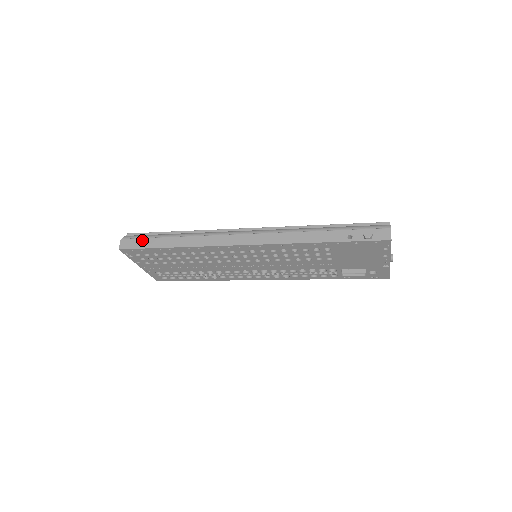
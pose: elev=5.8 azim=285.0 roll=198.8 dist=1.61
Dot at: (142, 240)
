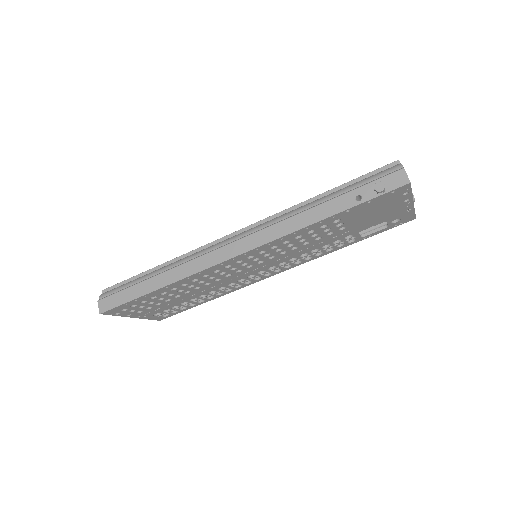
Dot at: (121, 293)
